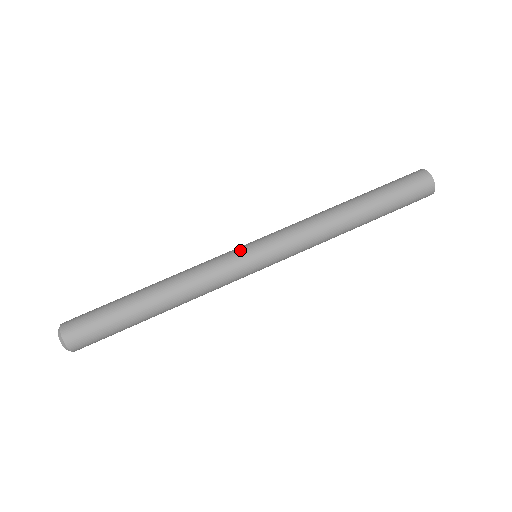
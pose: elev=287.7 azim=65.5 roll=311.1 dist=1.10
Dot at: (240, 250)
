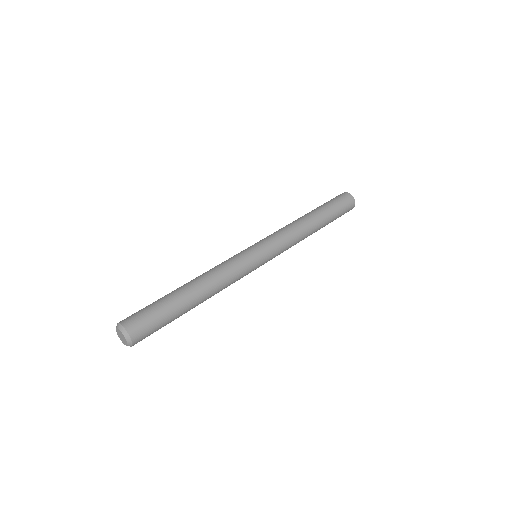
Dot at: occluded
